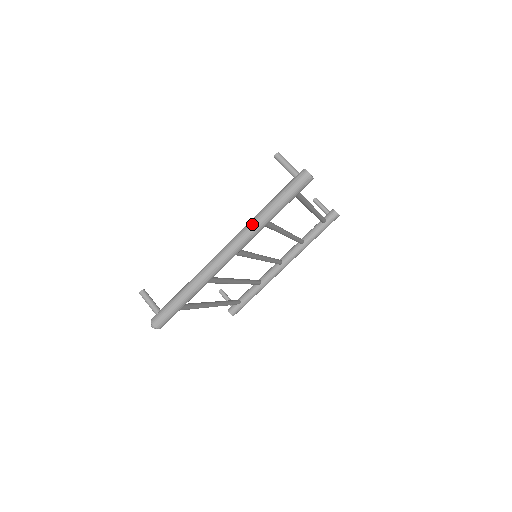
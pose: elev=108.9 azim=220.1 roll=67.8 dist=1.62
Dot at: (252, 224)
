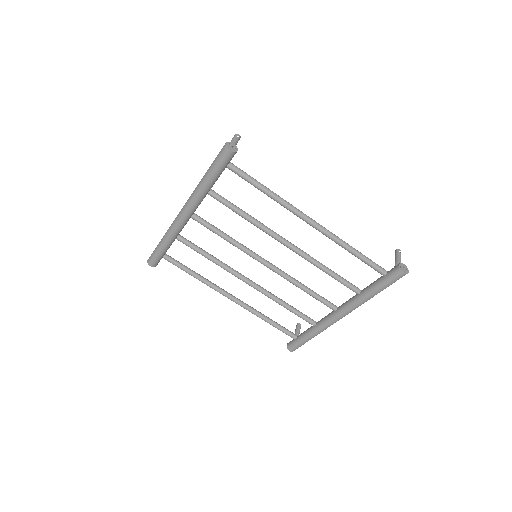
Dot at: (195, 189)
